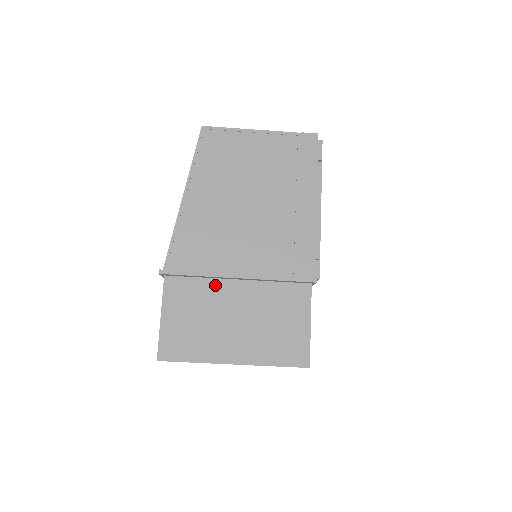
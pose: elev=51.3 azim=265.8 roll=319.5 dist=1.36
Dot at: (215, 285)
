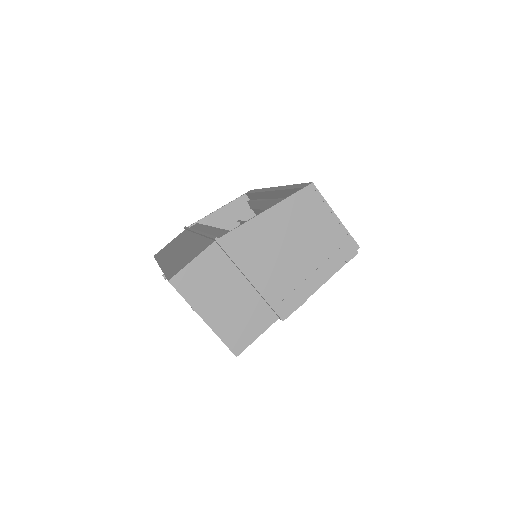
Dot at: (234, 272)
